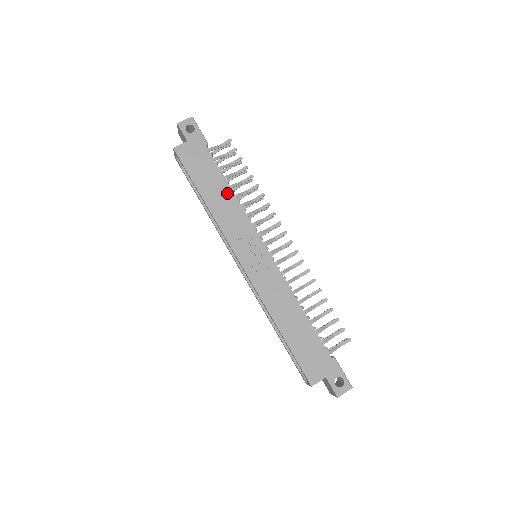
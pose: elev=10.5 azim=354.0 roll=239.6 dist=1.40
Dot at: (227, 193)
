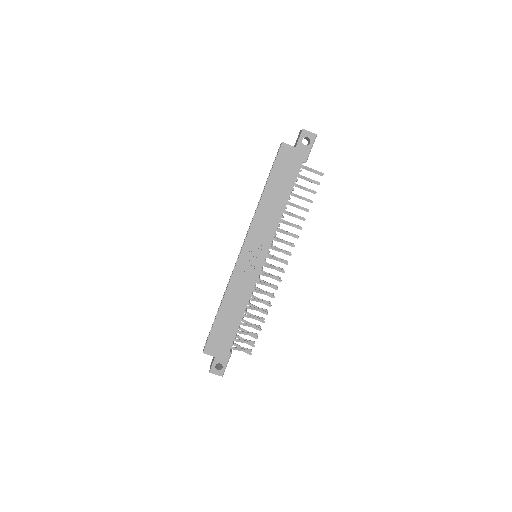
Dot at: (281, 205)
